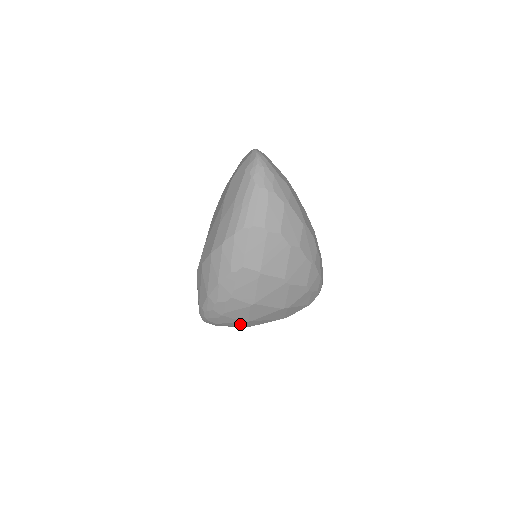
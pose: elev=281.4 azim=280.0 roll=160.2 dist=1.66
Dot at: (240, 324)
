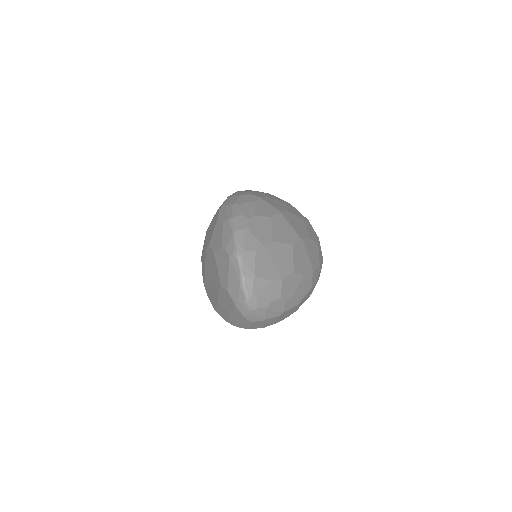
Dot at: occluded
